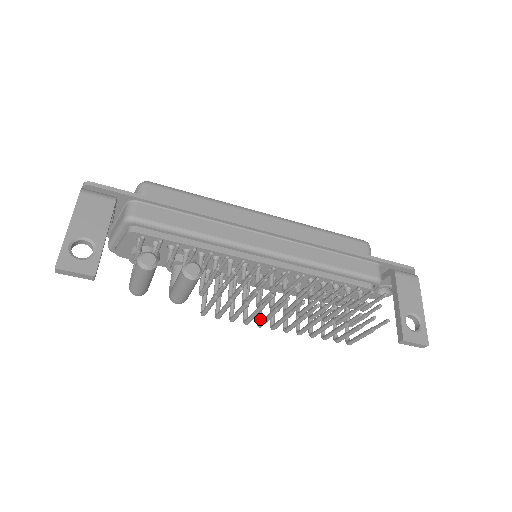
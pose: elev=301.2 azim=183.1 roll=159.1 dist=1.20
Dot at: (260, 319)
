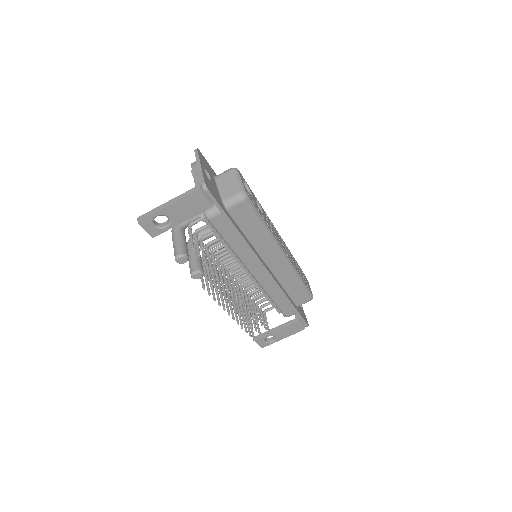
Dot at: occluded
